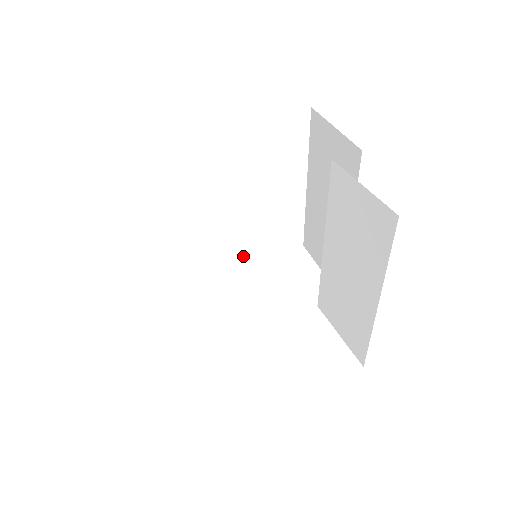
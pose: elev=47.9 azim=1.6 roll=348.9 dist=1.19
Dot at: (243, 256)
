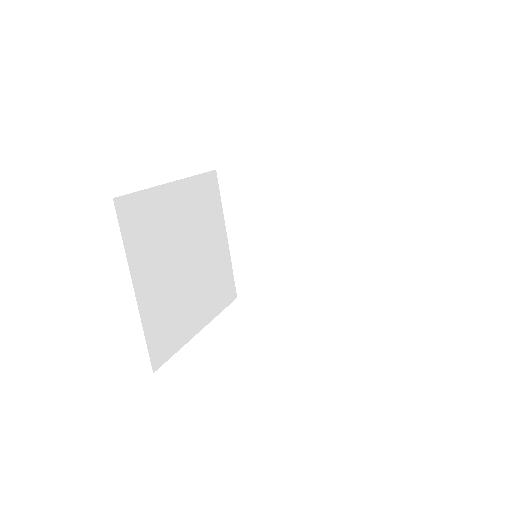
Dot at: (304, 295)
